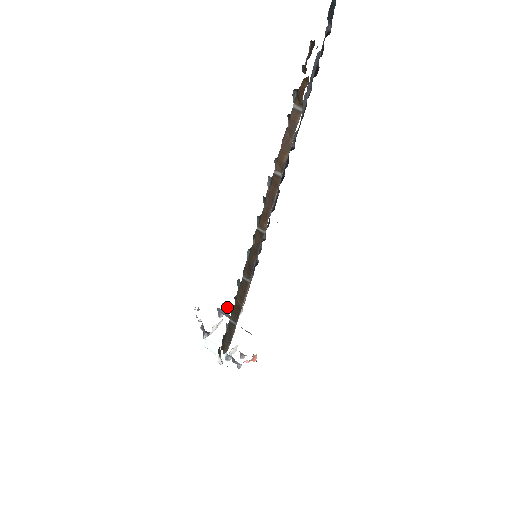
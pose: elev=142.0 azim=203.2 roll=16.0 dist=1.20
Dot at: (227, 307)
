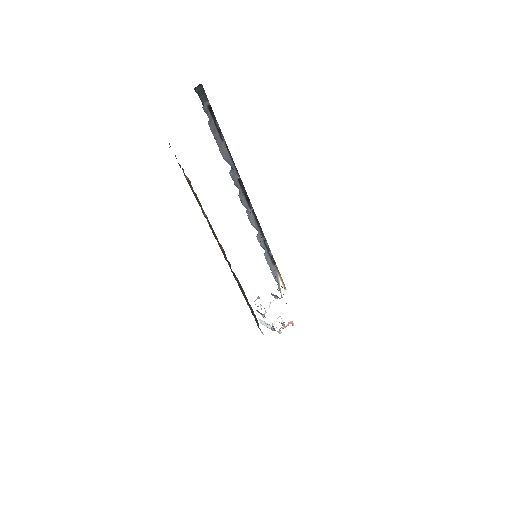
Dot at: (278, 290)
